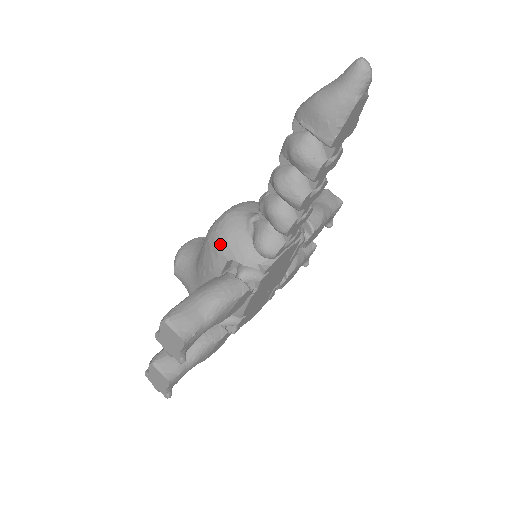
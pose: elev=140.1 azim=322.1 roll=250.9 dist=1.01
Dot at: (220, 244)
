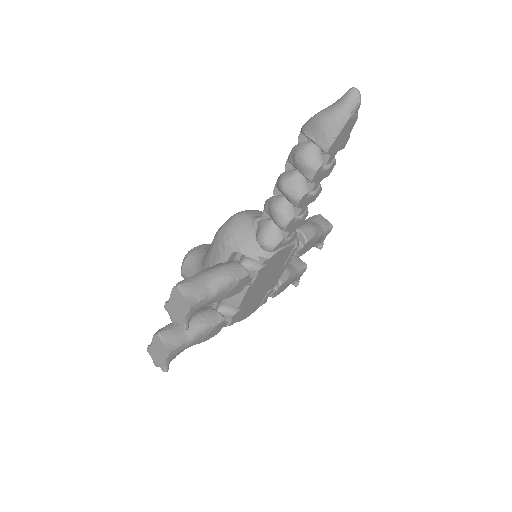
Dot at: (228, 238)
